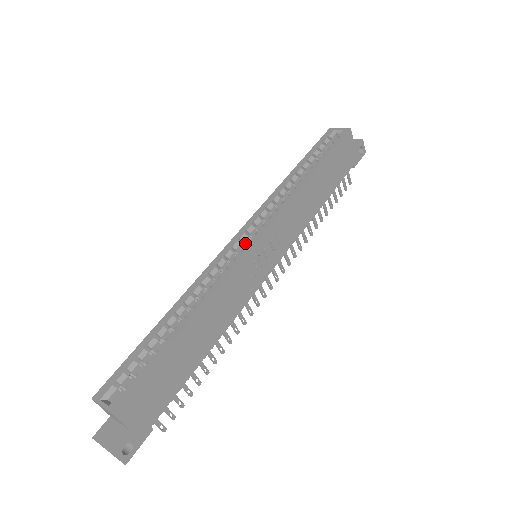
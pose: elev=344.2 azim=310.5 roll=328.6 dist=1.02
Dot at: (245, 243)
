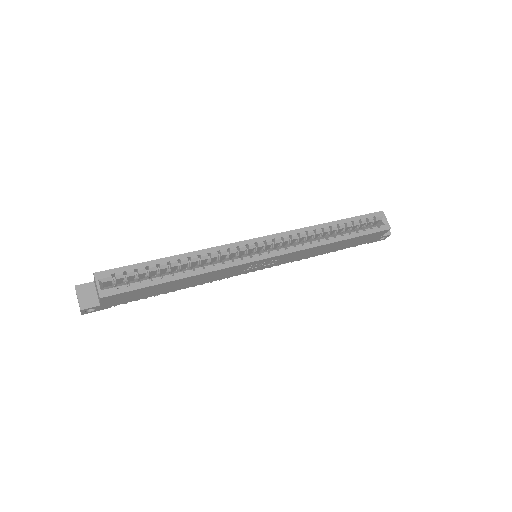
Dot at: (258, 248)
